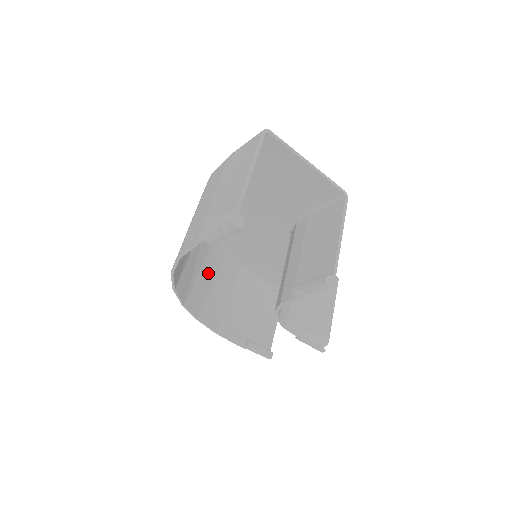
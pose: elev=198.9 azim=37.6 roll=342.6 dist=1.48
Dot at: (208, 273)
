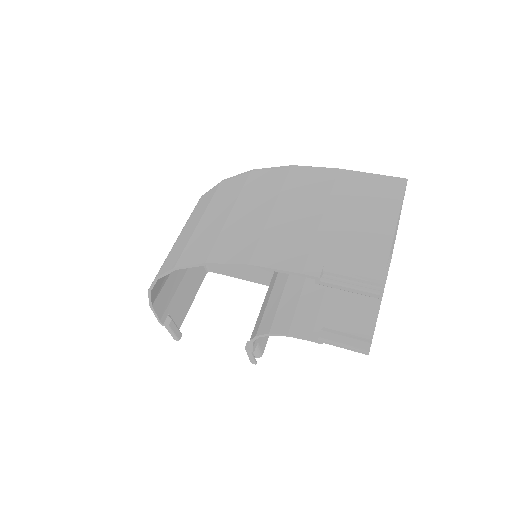
Dot at: occluded
